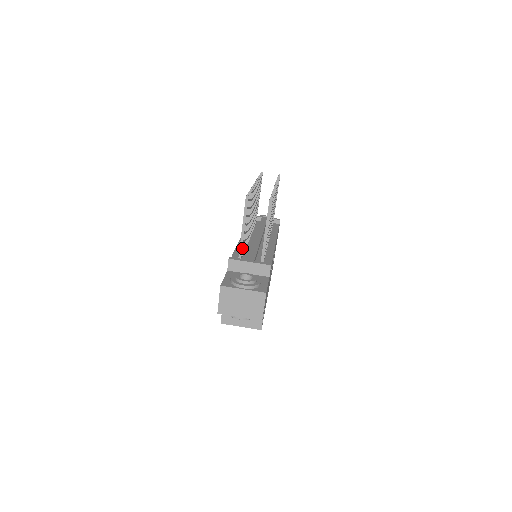
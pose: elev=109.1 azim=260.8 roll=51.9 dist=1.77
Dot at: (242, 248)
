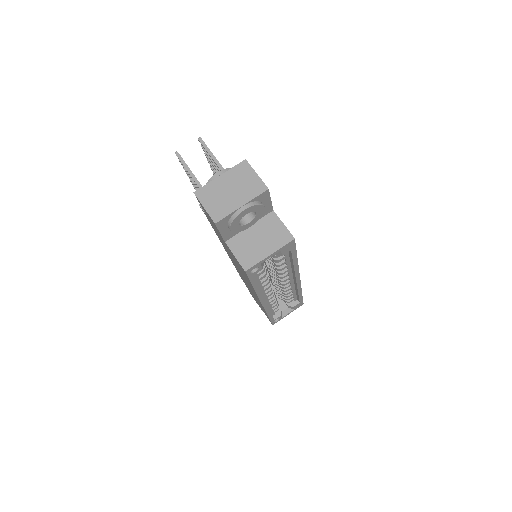
Dot at: occluded
